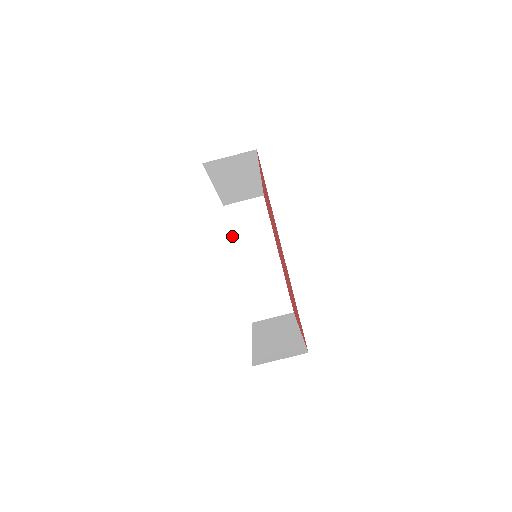
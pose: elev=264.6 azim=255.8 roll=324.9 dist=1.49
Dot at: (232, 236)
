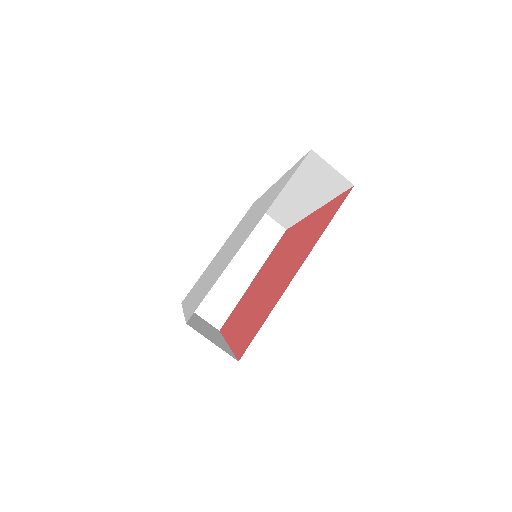
Dot at: occluded
